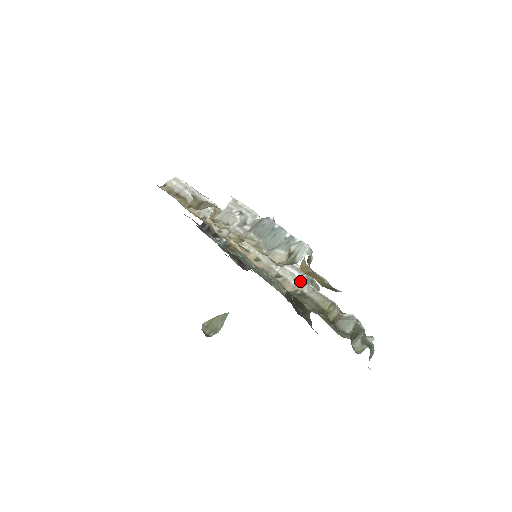
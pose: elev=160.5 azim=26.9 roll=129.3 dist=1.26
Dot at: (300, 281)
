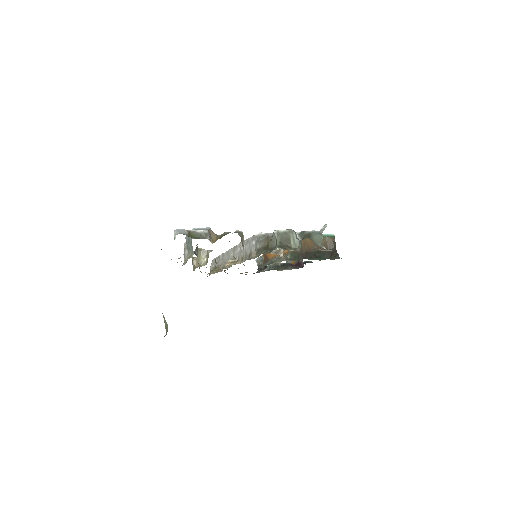
Dot at: (255, 245)
